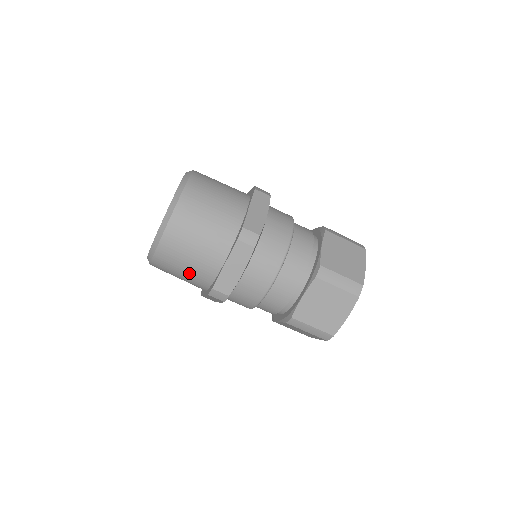
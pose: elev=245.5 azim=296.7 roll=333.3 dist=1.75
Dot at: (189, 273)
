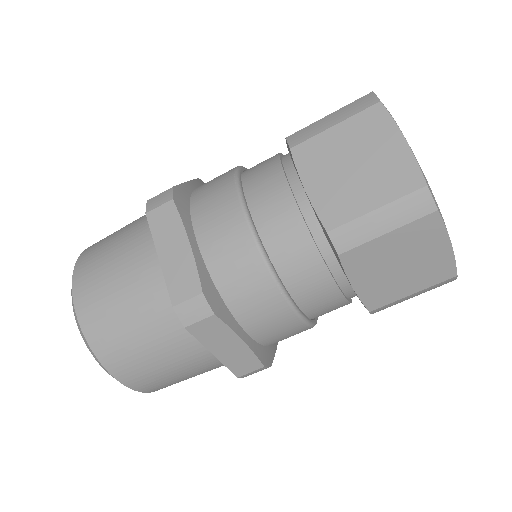
Dot at: (148, 330)
